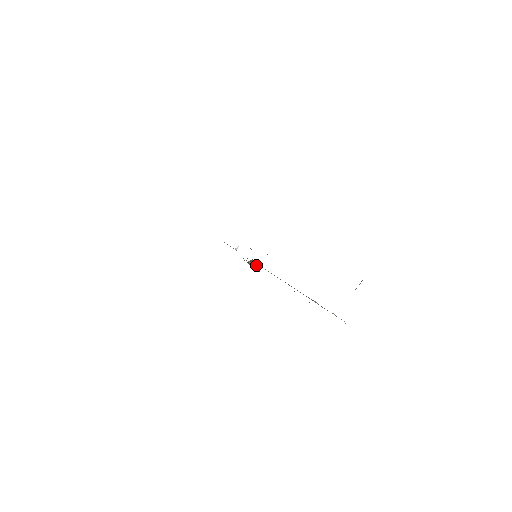
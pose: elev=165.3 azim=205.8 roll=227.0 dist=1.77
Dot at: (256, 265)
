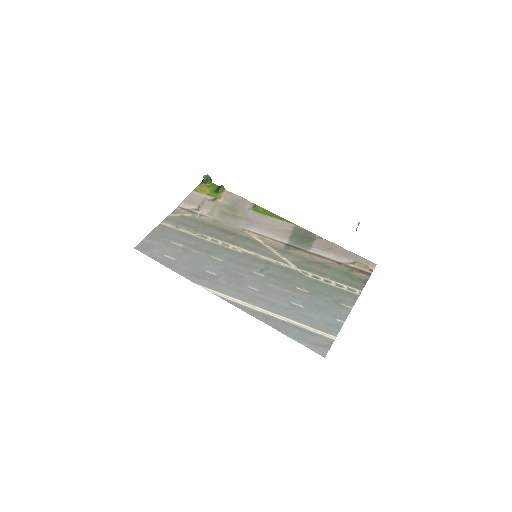
Dot at: (233, 213)
